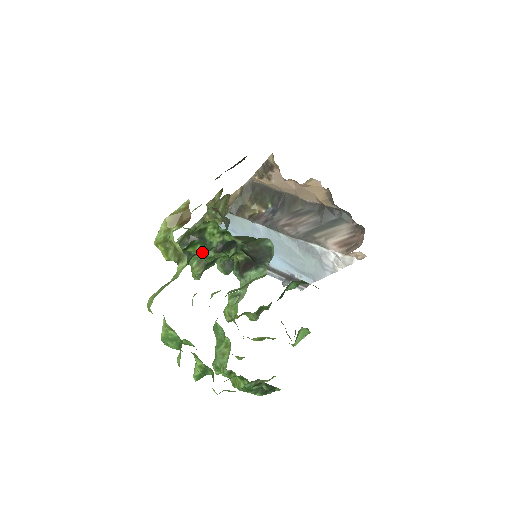
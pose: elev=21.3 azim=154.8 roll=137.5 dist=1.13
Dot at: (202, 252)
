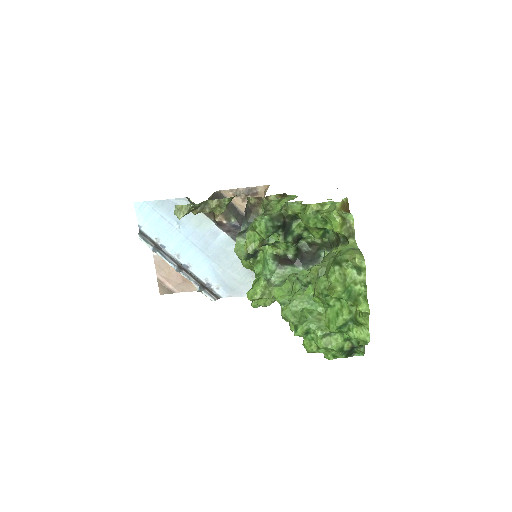
Dot at: (318, 236)
